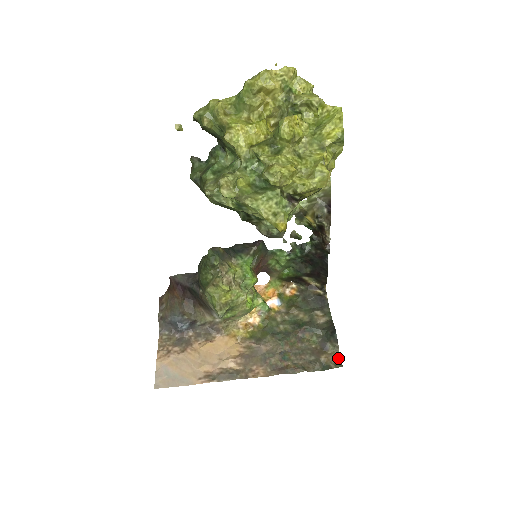
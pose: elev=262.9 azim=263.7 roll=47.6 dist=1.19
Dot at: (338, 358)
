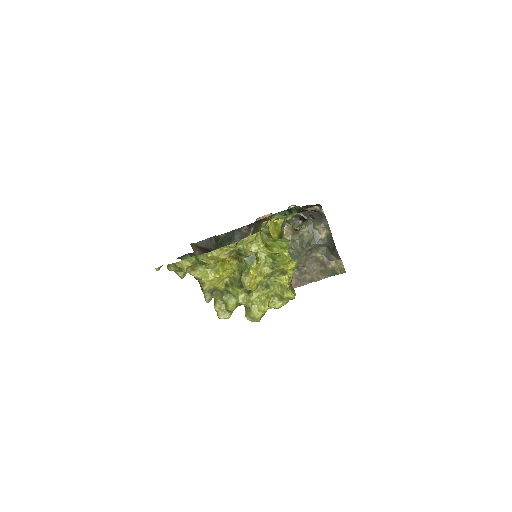
Dot at: (342, 266)
